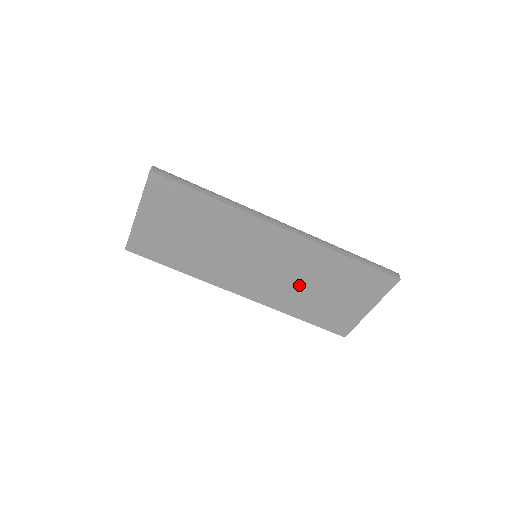
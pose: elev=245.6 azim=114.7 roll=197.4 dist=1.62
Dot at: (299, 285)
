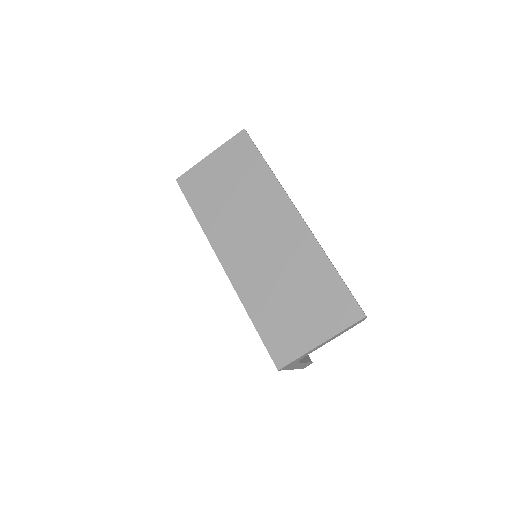
Dot at: (277, 279)
